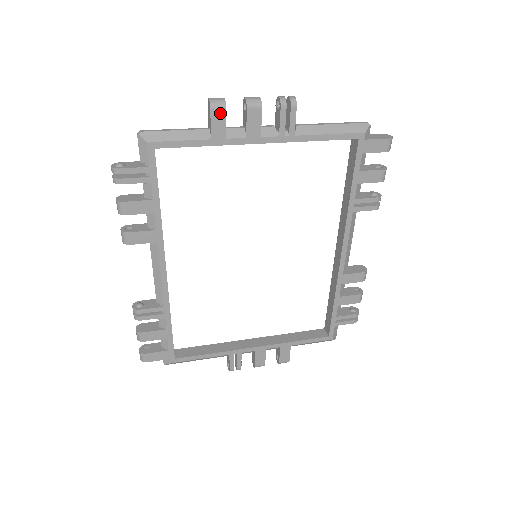
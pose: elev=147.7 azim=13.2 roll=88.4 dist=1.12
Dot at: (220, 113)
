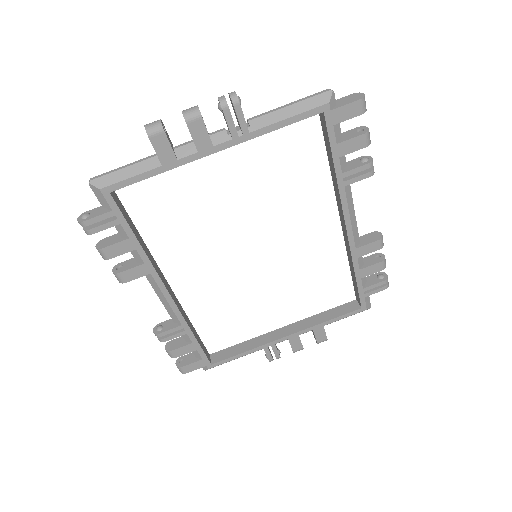
Dot at: (160, 138)
